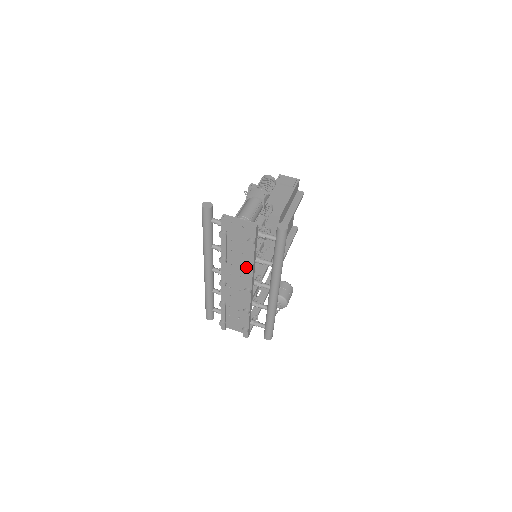
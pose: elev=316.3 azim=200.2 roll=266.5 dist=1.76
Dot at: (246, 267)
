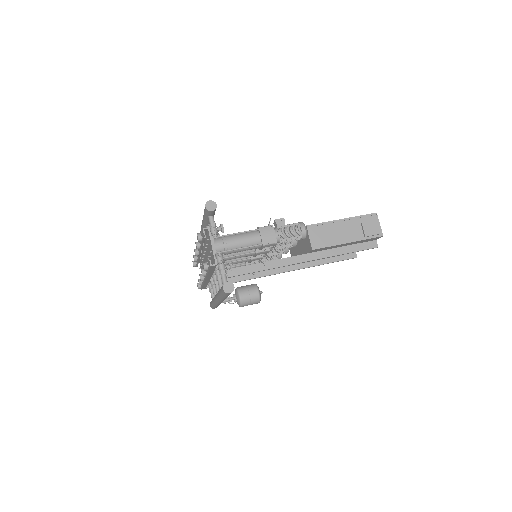
Dot at: (201, 270)
